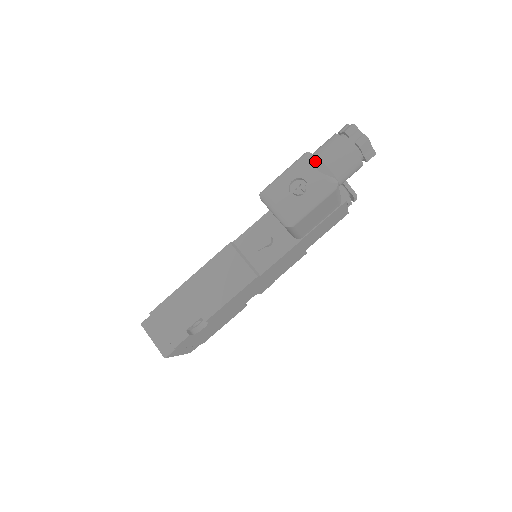
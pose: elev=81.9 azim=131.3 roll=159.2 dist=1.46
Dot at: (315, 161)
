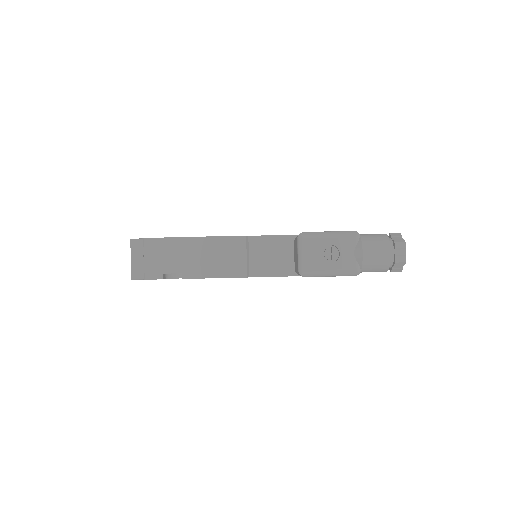
Dot at: (358, 245)
